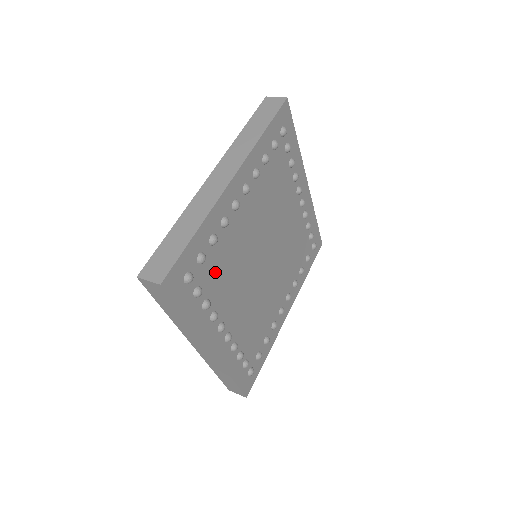
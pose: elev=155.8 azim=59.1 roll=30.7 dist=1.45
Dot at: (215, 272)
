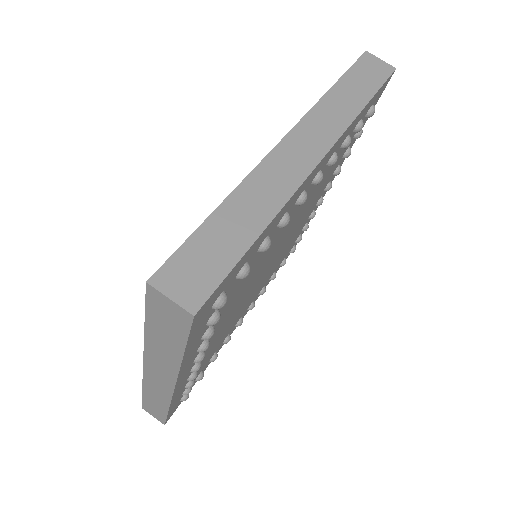
Dot at: (237, 287)
